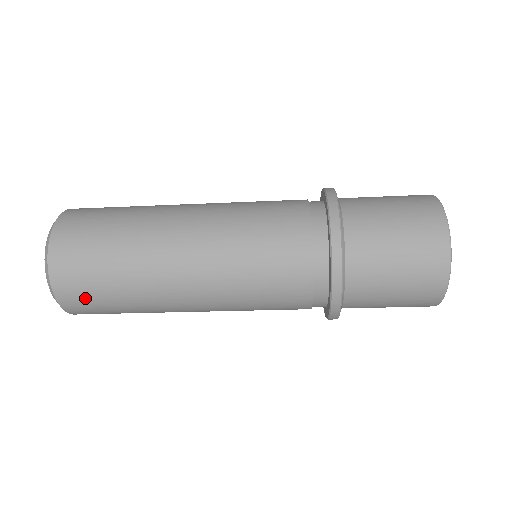
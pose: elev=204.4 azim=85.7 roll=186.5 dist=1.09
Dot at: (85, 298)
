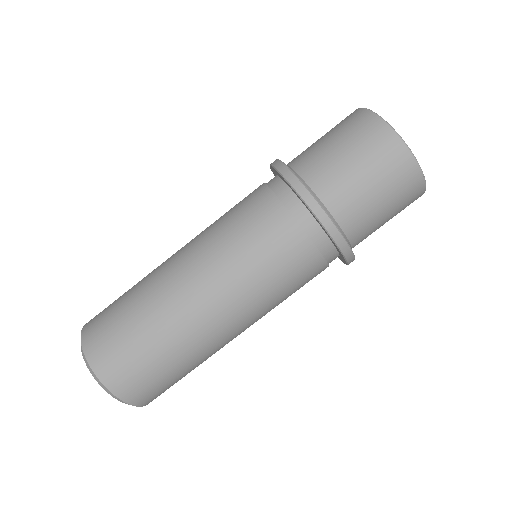
Dot at: (116, 355)
